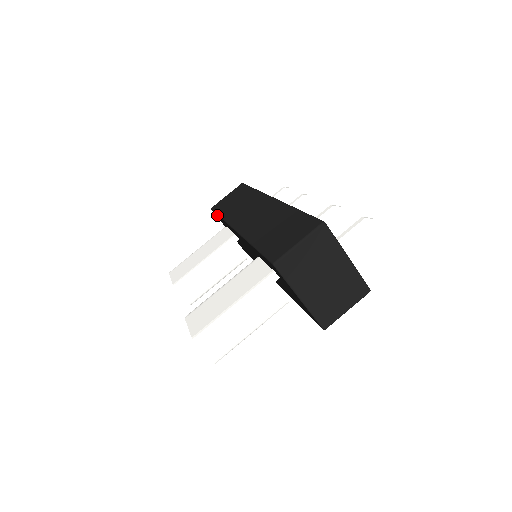
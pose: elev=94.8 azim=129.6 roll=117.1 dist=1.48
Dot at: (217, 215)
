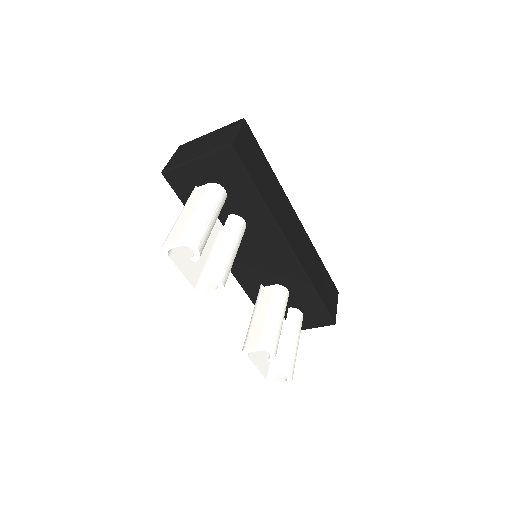
Dot at: occluded
